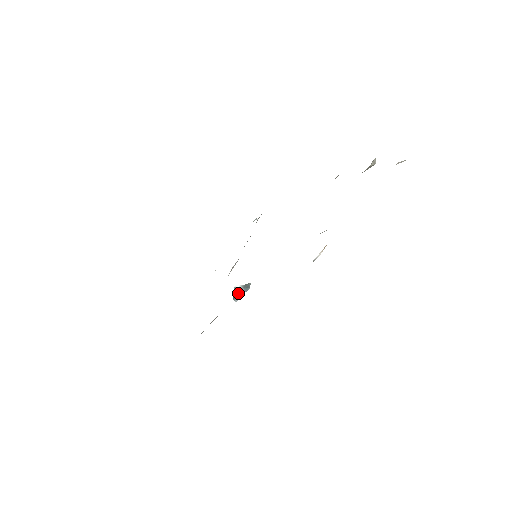
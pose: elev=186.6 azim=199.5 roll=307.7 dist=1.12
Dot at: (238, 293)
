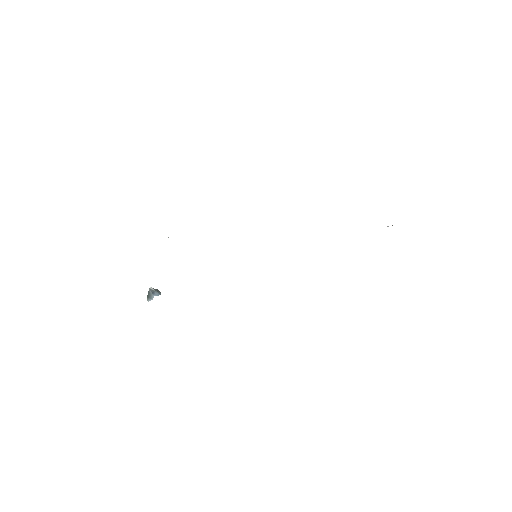
Dot at: (152, 294)
